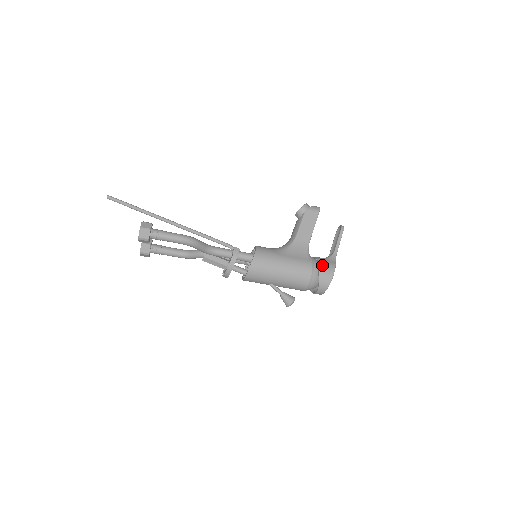
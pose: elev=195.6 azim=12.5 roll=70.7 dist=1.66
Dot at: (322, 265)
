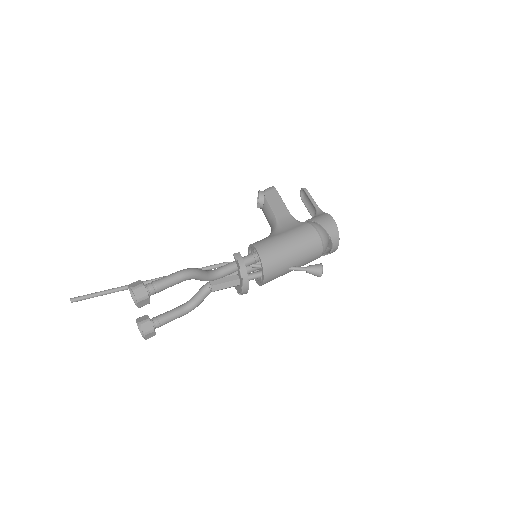
Dot at: (318, 219)
